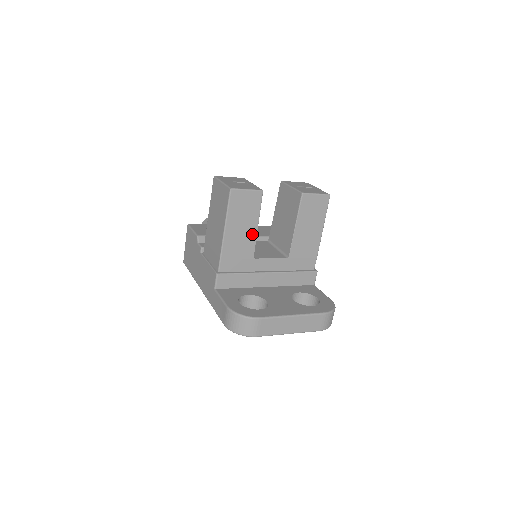
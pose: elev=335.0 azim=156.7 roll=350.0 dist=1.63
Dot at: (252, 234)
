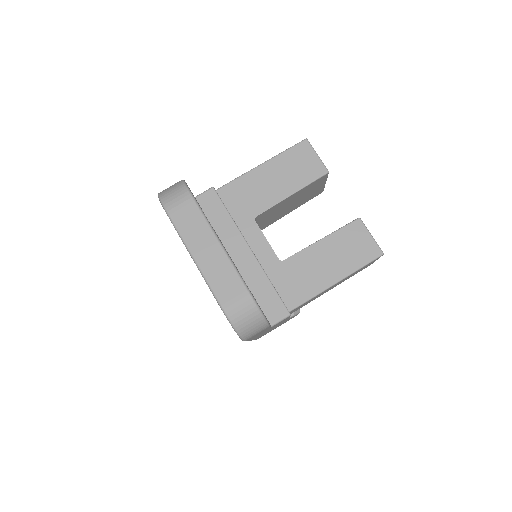
Dot at: (278, 195)
